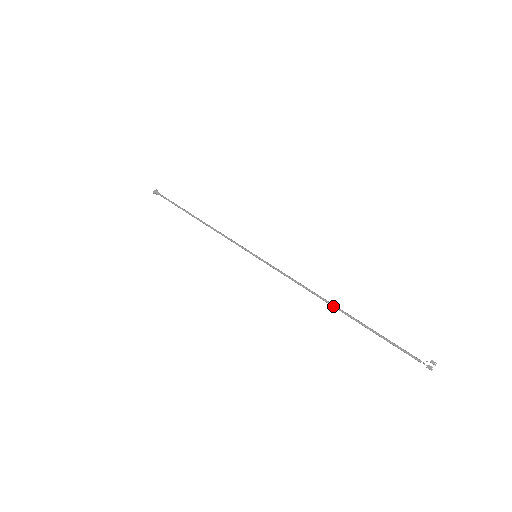
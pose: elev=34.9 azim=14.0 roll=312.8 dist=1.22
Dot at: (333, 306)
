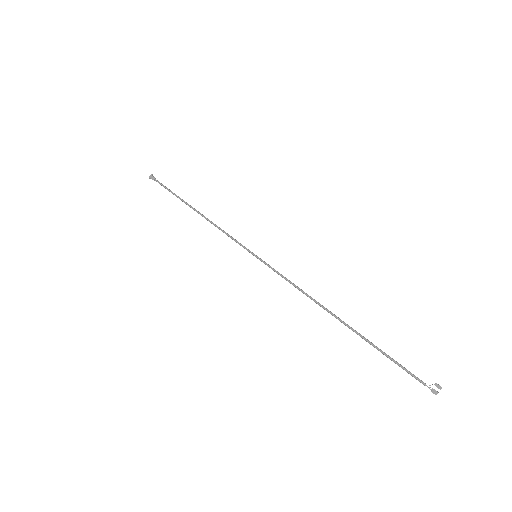
Dot at: (336, 317)
